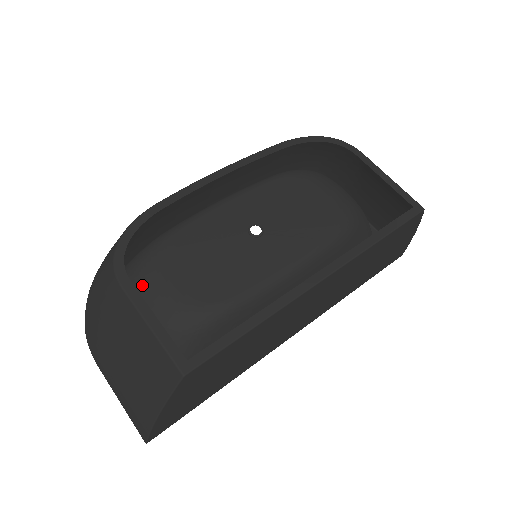
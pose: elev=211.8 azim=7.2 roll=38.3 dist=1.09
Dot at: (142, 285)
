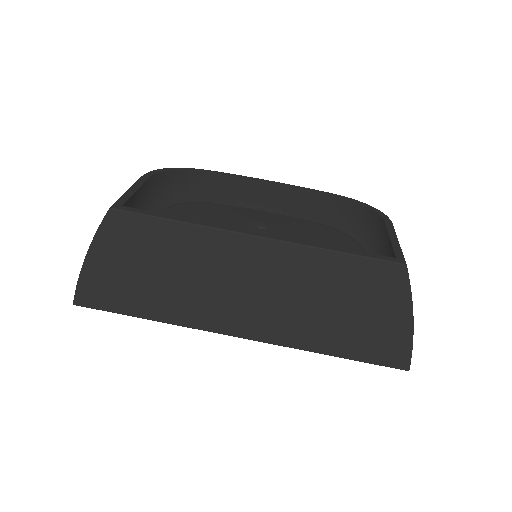
Dot at: (164, 209)
